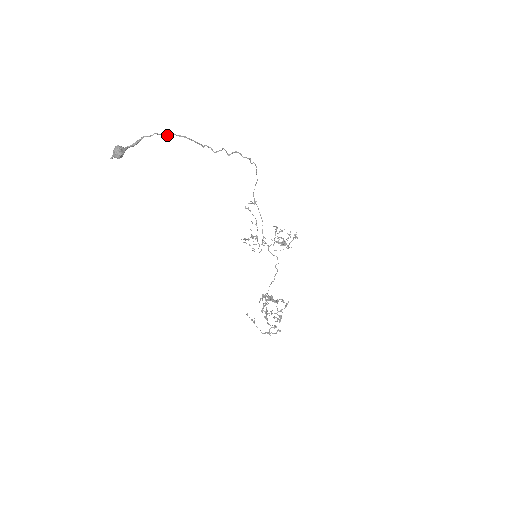
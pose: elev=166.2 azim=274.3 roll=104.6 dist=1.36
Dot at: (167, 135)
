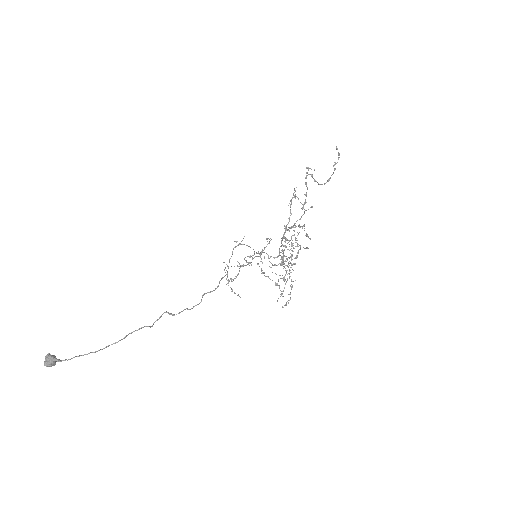
Dot at: occluded
